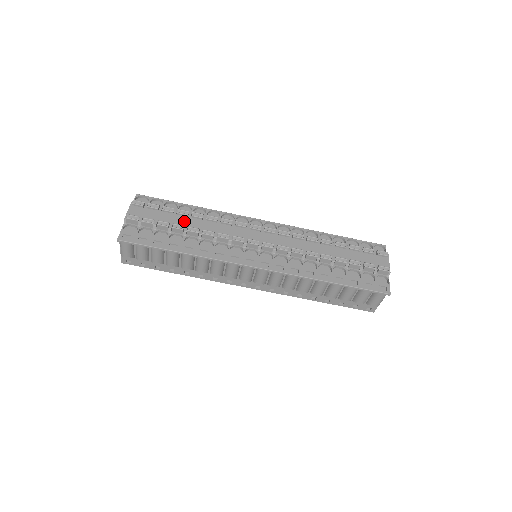
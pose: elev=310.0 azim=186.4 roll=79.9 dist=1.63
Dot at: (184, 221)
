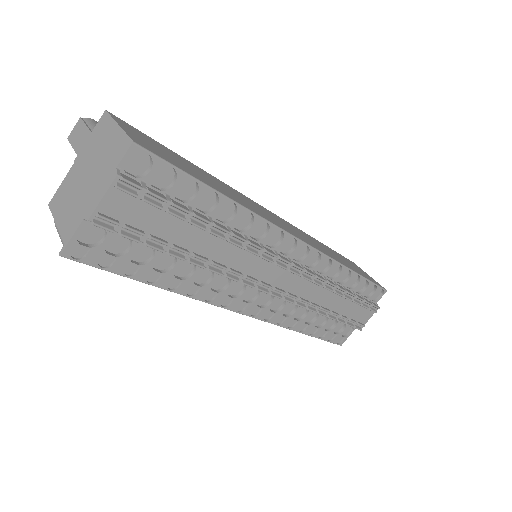
Dot at: (193, 239)
